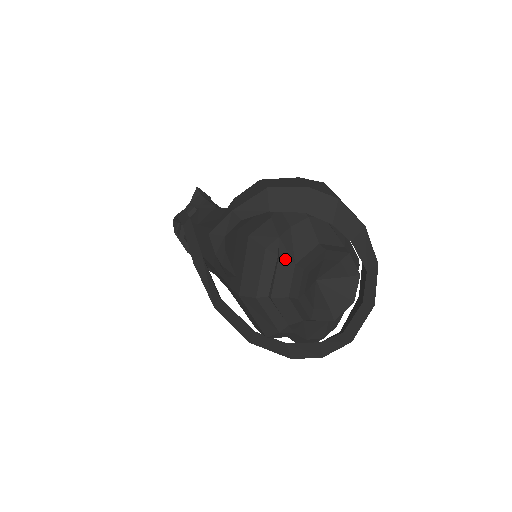
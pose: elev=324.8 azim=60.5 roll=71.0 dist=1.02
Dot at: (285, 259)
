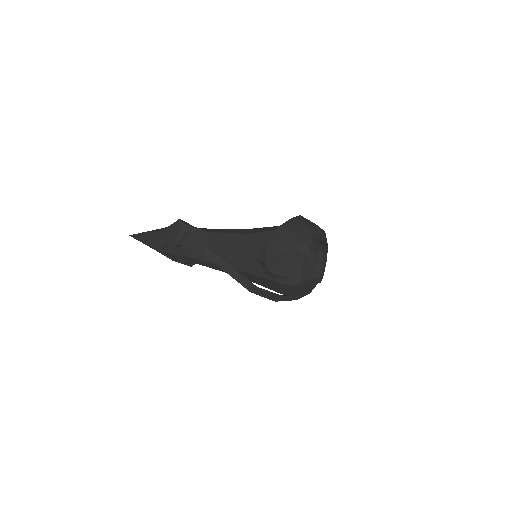
Dot at: (311, 263)
